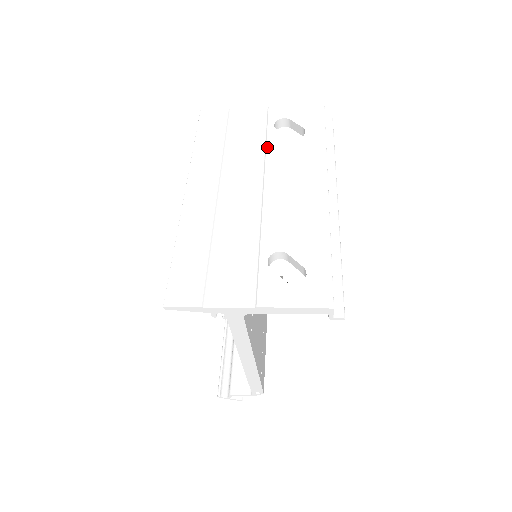
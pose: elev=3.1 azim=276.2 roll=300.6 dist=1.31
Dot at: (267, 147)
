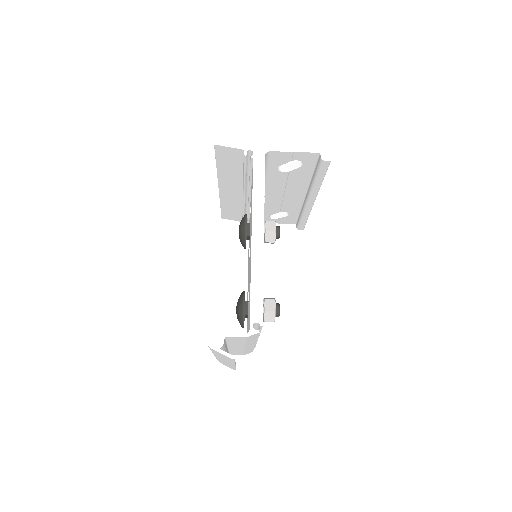
Dot at: occluded
